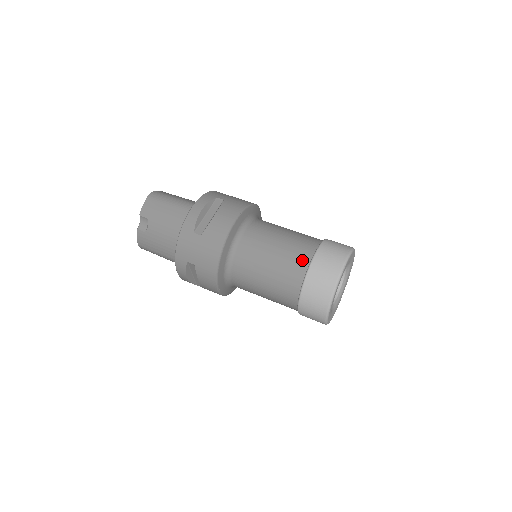
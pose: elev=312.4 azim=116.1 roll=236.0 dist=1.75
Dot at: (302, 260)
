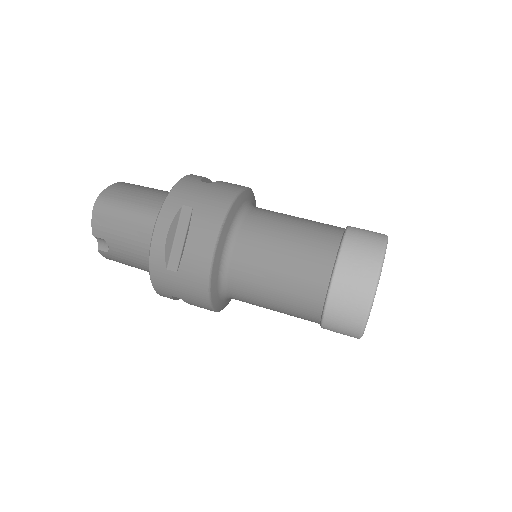
Dot at: (317, 286)
